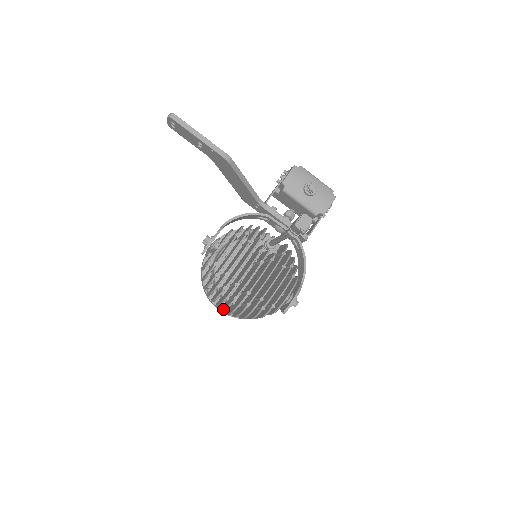
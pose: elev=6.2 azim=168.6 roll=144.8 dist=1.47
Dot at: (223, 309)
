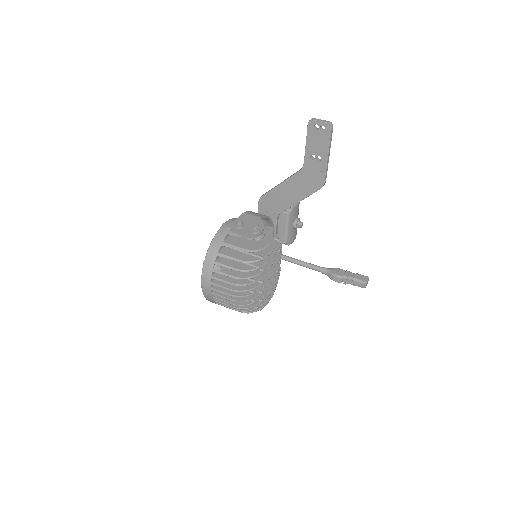
Dot at: (230, 294)
